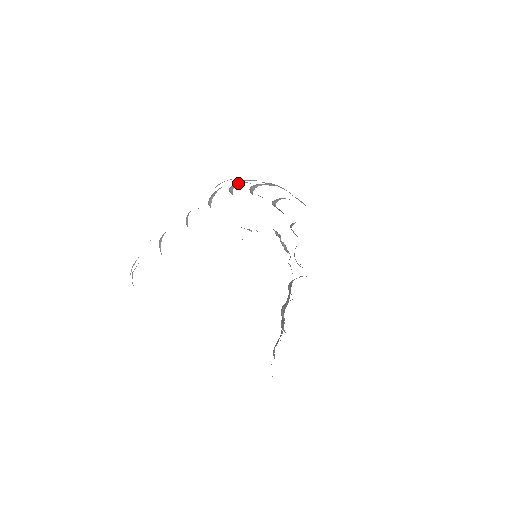
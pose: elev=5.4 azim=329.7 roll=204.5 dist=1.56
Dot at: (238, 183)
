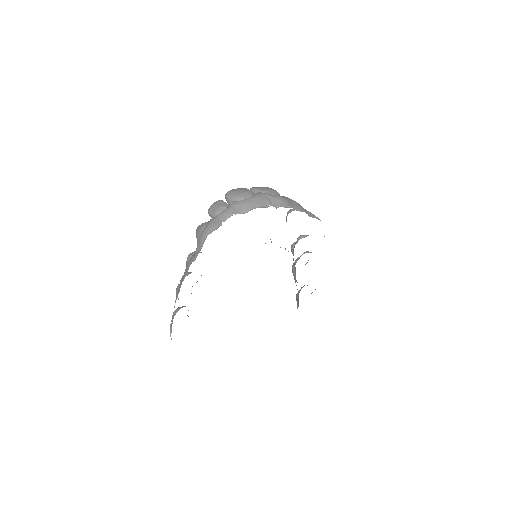
Dot at: (215, 213)
